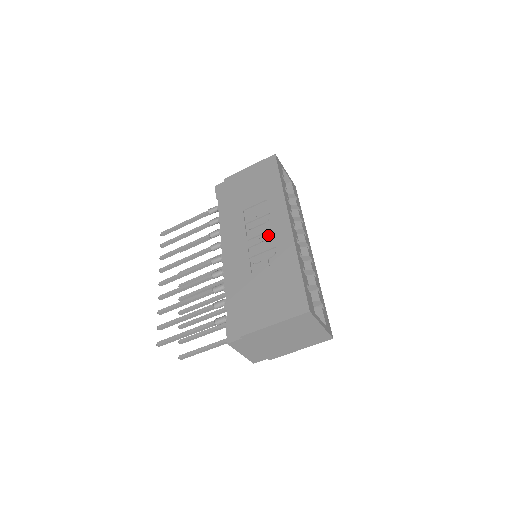
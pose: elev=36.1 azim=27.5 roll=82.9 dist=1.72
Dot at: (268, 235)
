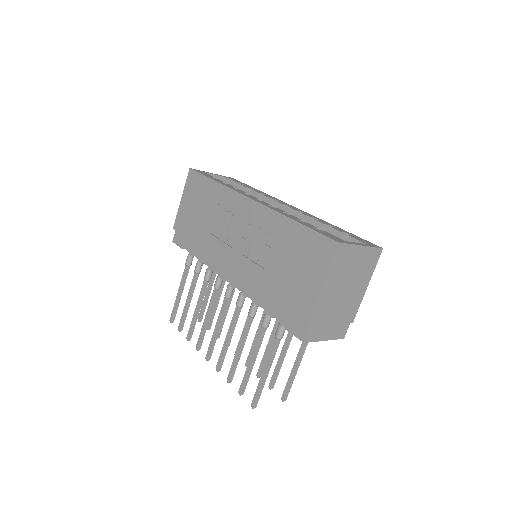
Dot at: (246, 227)
